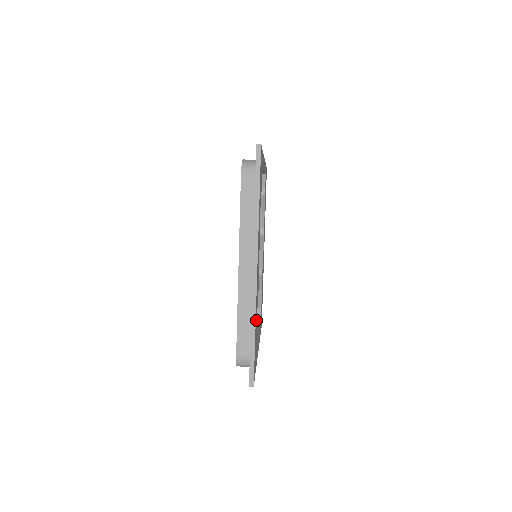
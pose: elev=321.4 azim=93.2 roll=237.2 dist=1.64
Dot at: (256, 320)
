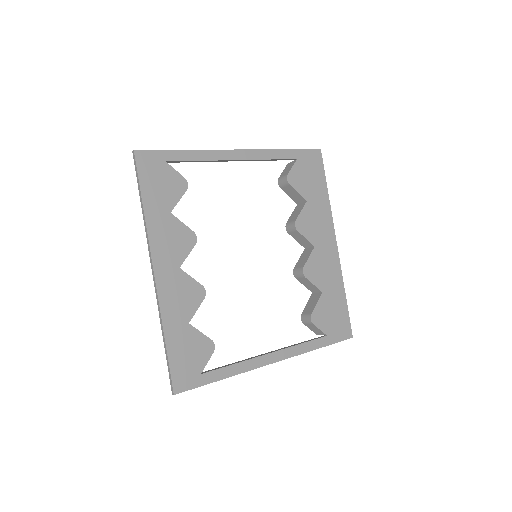
Dot at: (182, 325)
